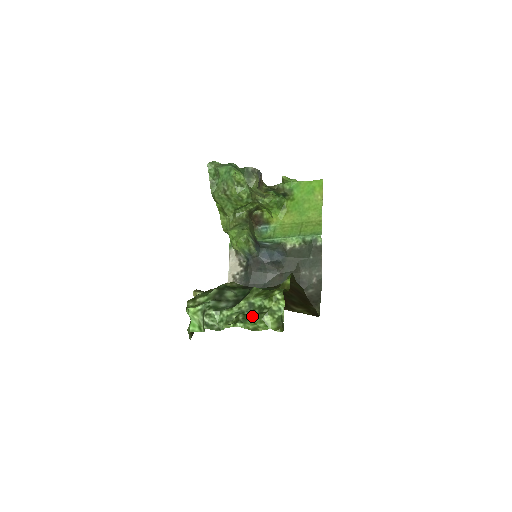
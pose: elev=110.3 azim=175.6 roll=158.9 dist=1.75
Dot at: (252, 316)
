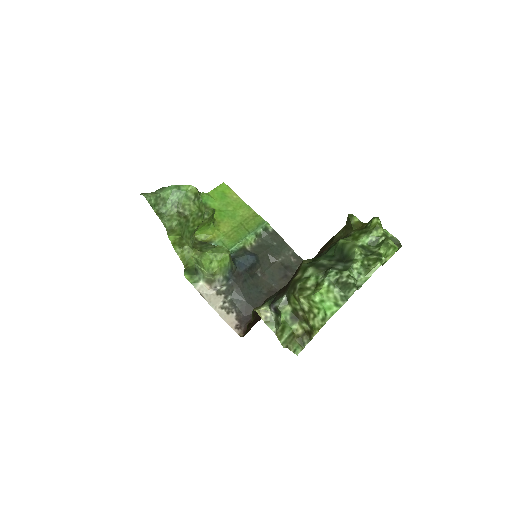
Dot at: (379, 250)
